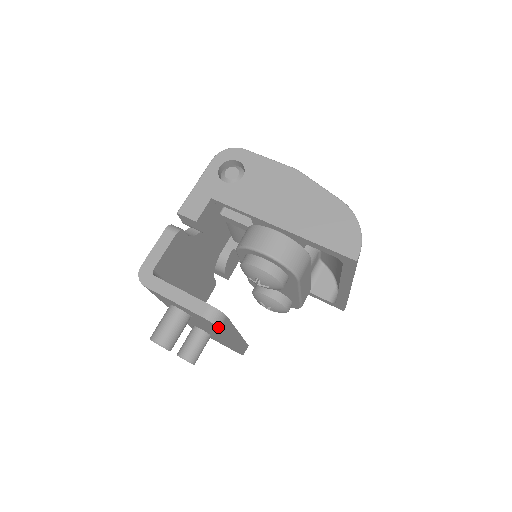
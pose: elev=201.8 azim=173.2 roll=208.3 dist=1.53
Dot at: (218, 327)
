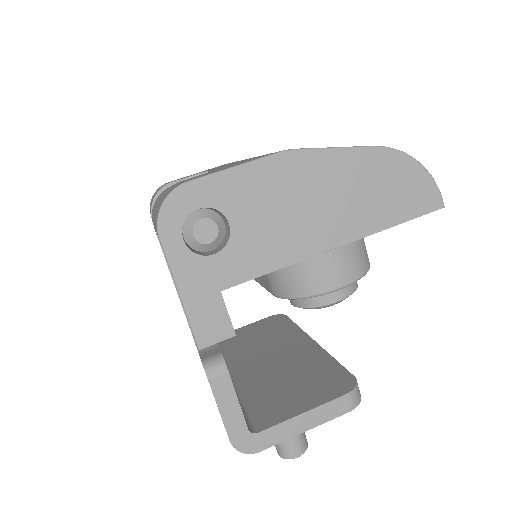
Dot at: occluded
